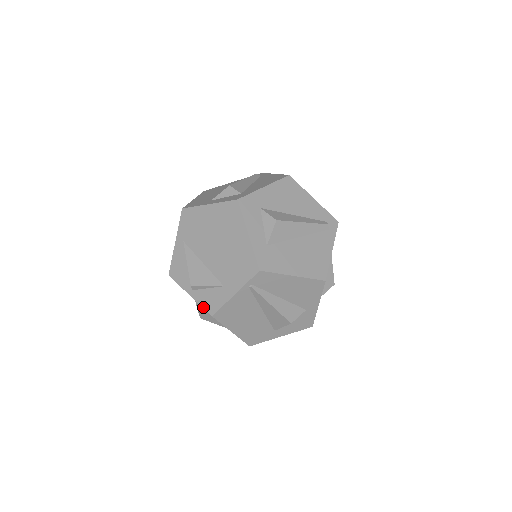
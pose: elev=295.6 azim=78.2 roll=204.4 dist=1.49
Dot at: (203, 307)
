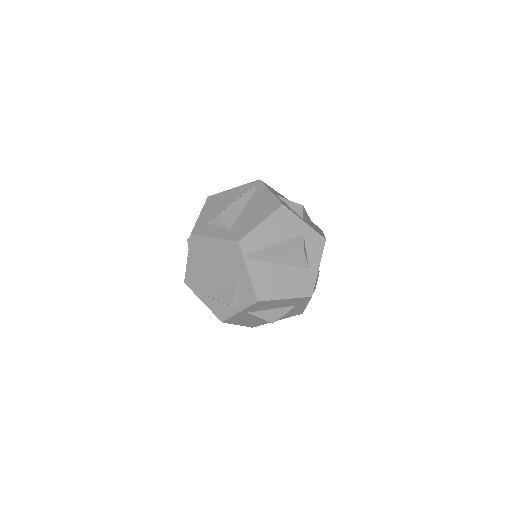
Dot at: (250, 305)
